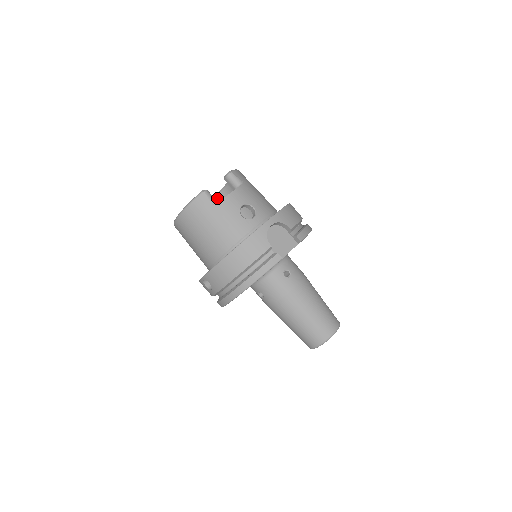
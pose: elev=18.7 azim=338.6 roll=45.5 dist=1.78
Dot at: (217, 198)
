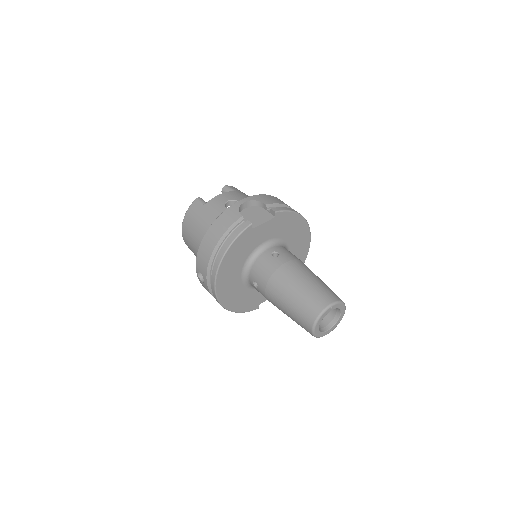
Dot at: occluded
